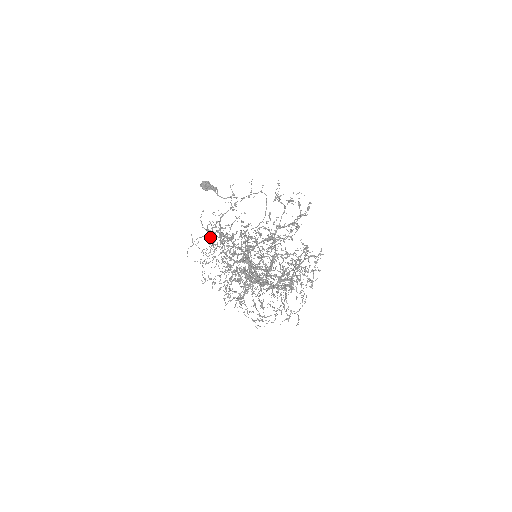
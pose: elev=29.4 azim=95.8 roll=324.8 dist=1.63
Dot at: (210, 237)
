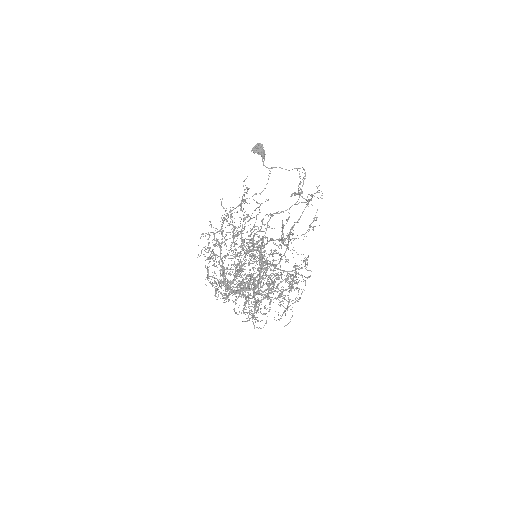
Dot at: occluded
